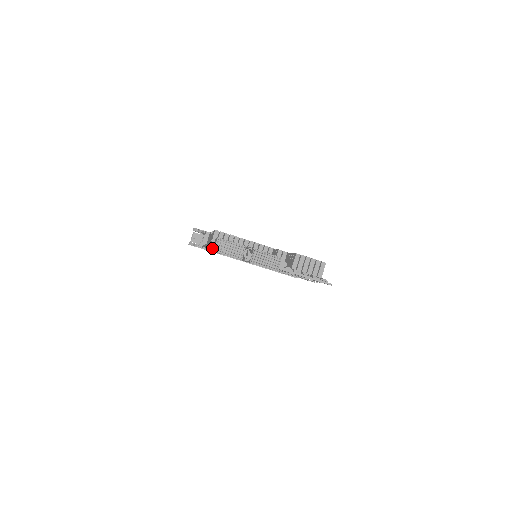
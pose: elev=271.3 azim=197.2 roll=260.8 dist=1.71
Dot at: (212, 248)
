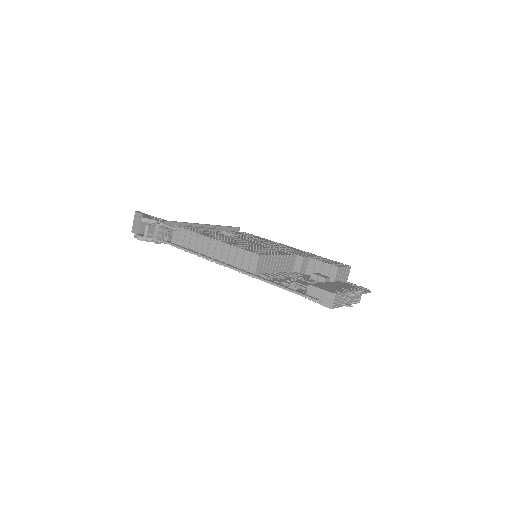
Dot at: (319, 302)
